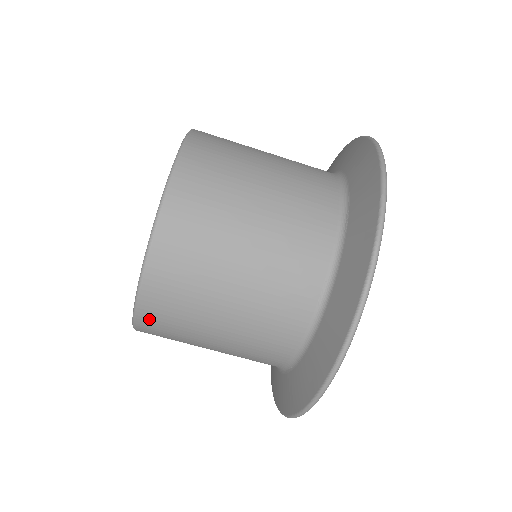
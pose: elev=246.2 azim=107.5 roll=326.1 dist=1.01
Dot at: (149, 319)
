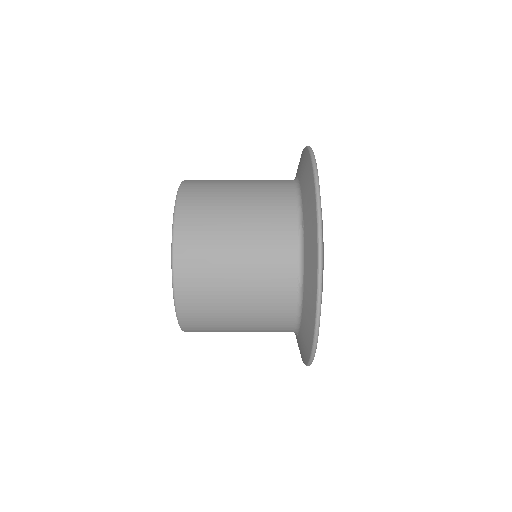
Dot at: (191, 327)
